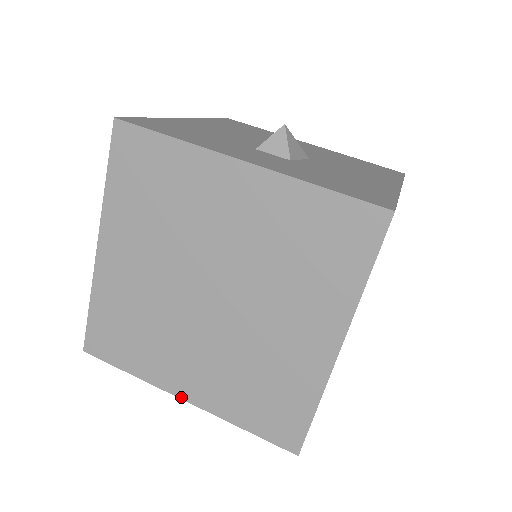
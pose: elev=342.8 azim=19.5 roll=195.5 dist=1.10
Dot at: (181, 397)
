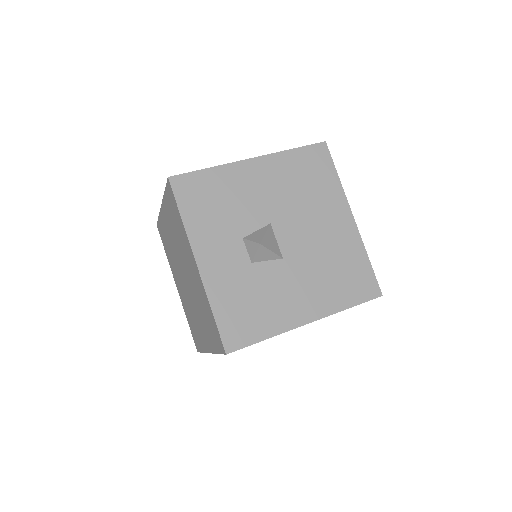
Dot at: (176, 285)
